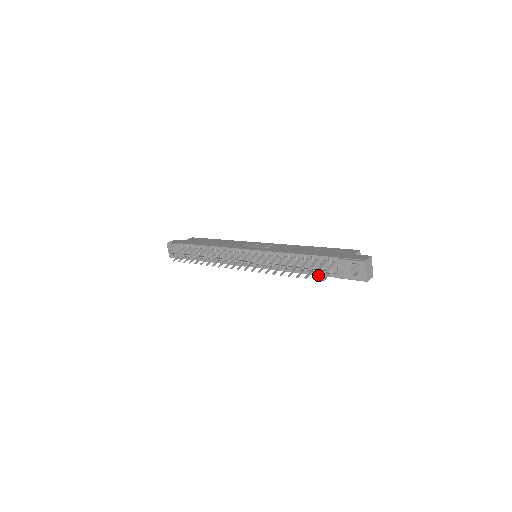
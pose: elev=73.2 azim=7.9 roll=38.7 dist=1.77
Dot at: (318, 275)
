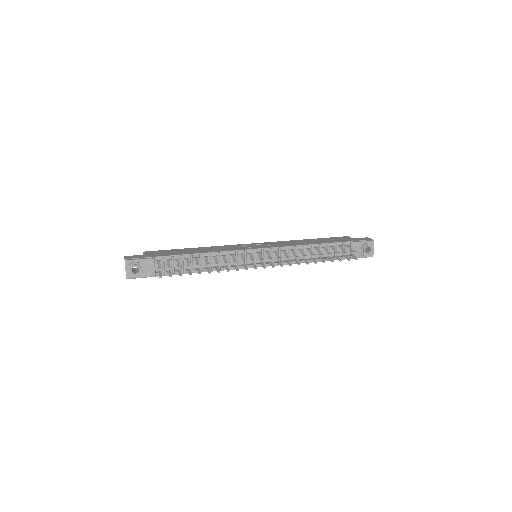
Dot at: (347, 257)
